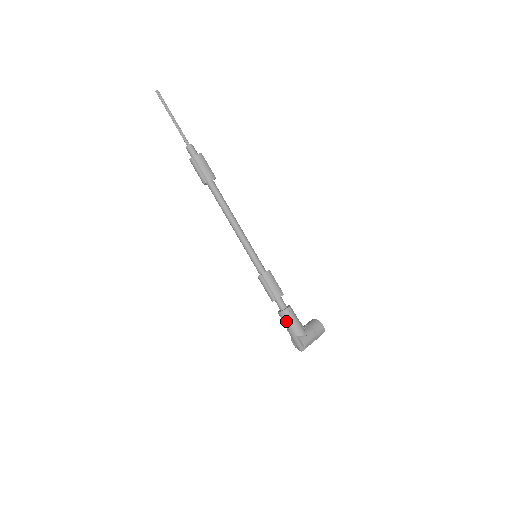
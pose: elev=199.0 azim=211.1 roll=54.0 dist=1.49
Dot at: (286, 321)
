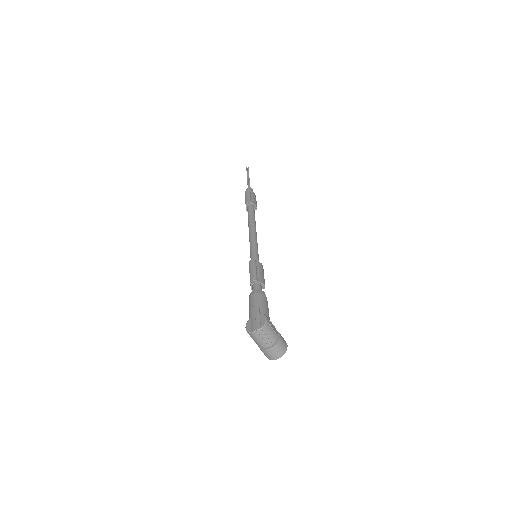
Dot at: (257, 298)
